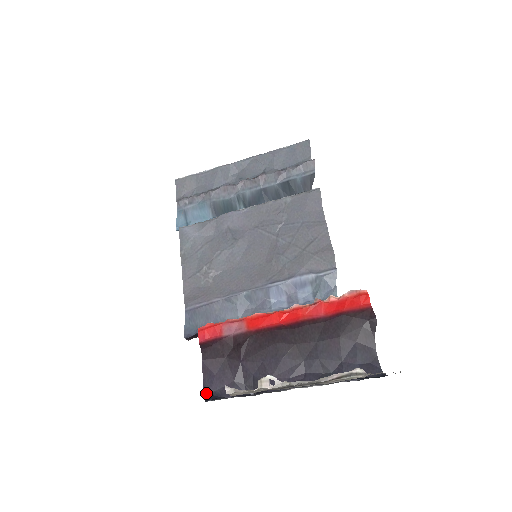
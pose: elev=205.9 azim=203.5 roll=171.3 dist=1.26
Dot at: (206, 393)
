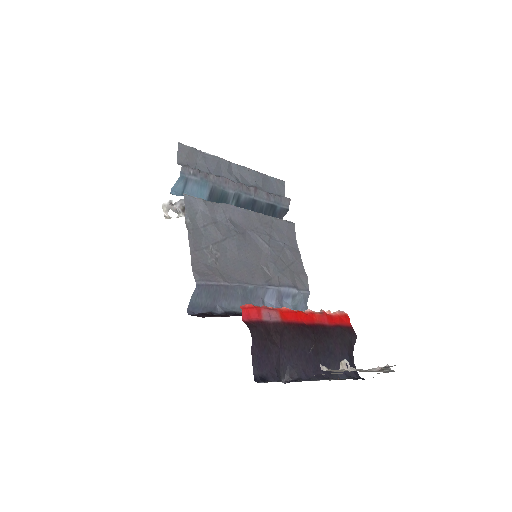
Dot at: (256, 374)
